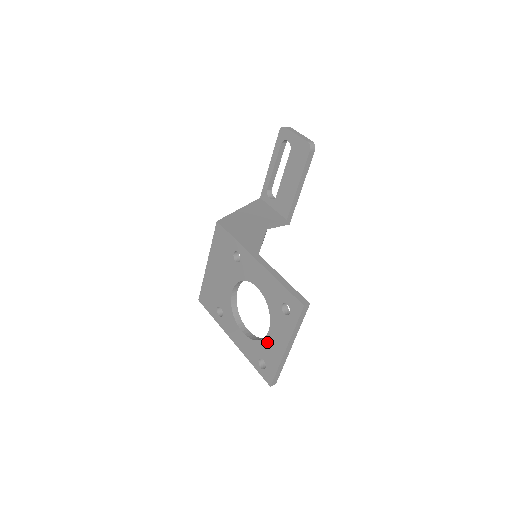
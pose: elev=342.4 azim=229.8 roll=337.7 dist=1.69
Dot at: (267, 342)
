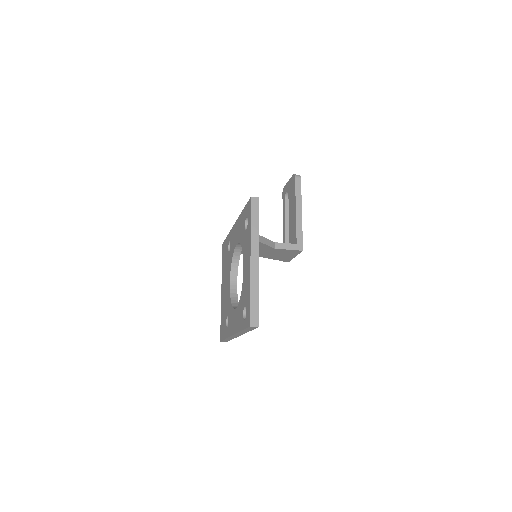
Dot at: (244, 280)
